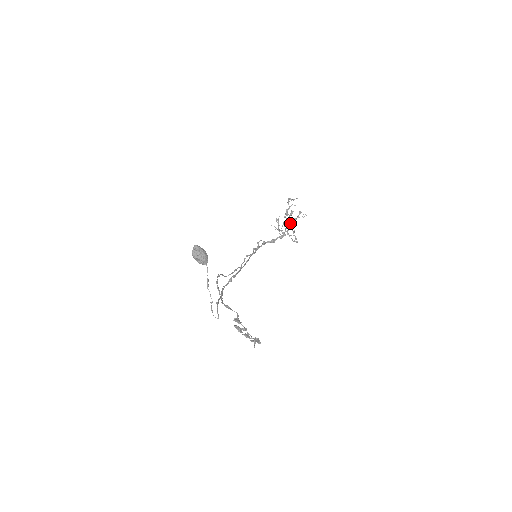
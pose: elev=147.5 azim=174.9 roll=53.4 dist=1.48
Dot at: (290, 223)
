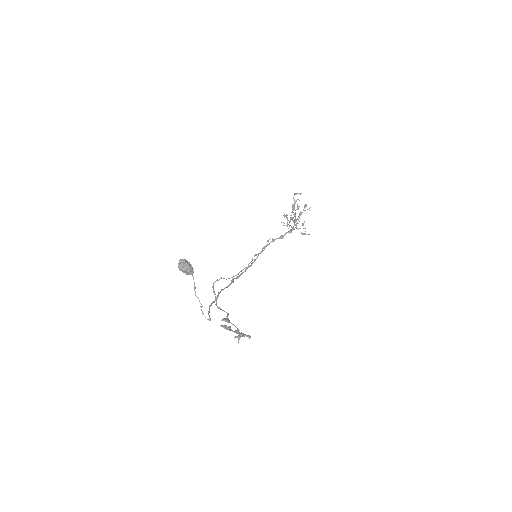
Dot at: occluded
